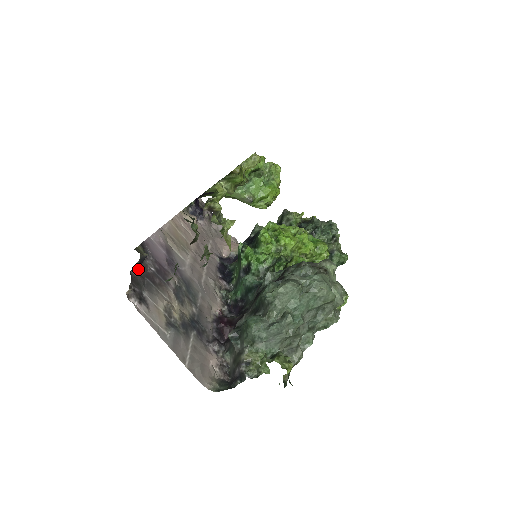
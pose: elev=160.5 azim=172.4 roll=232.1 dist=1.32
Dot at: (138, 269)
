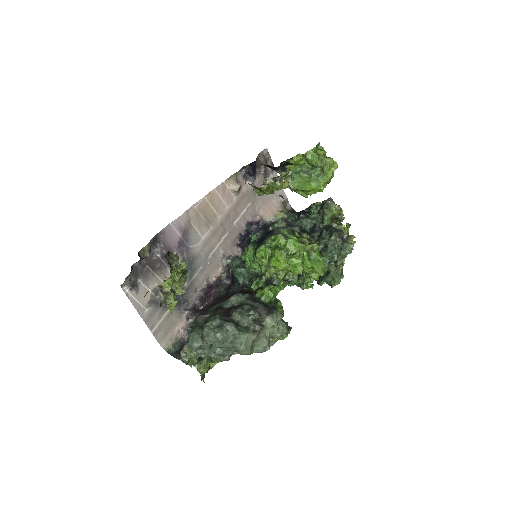
Dot at: (141, 261)
